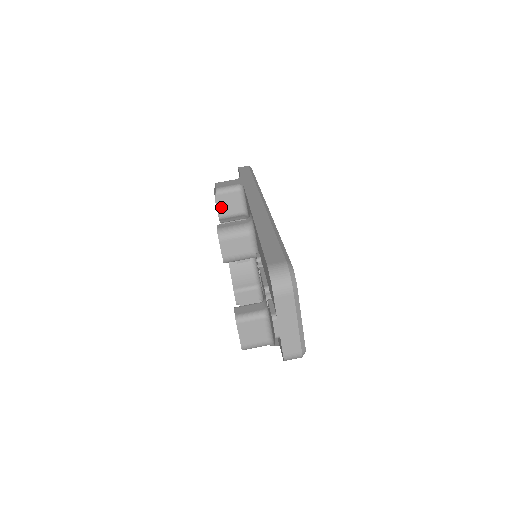
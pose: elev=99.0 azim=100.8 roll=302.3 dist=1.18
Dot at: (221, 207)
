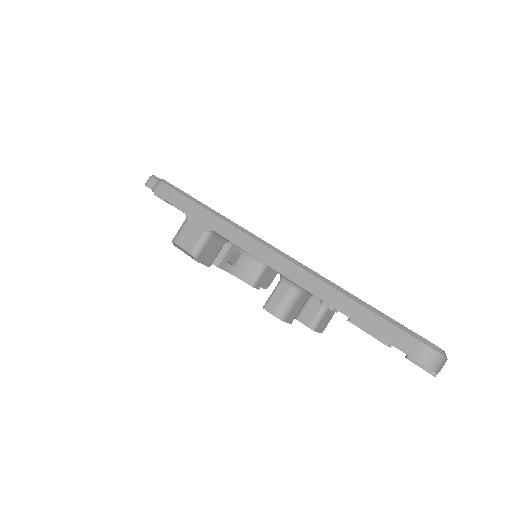
Dot at: (206, 260)
